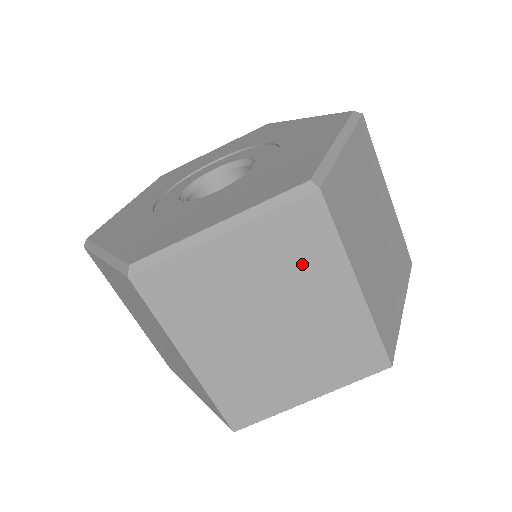
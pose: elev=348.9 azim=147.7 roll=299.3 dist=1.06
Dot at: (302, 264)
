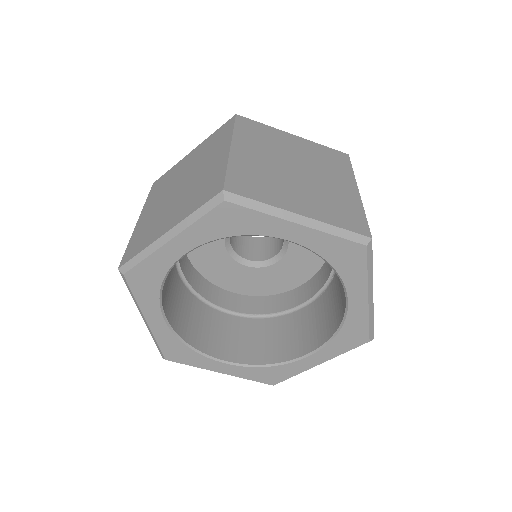
Dot at: (329, 164)
